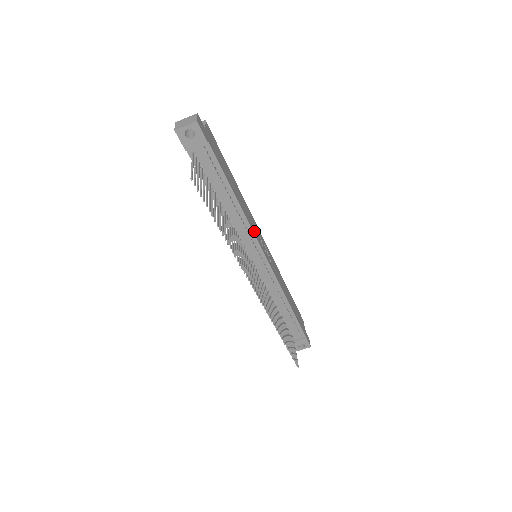
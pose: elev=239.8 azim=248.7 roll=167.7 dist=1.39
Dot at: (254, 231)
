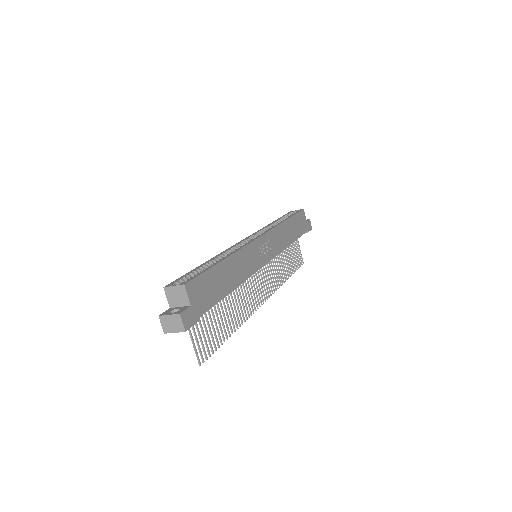
Dot at: (253, 268)
